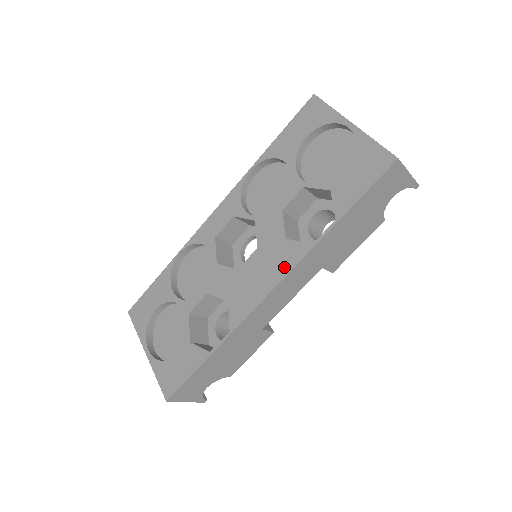
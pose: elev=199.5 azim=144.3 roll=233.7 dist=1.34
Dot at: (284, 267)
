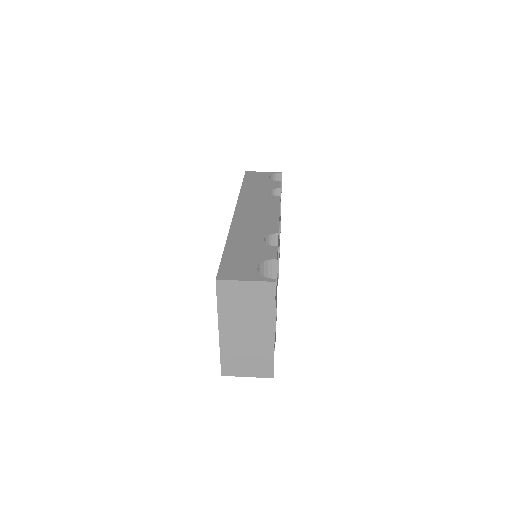
Dot at: occluded
